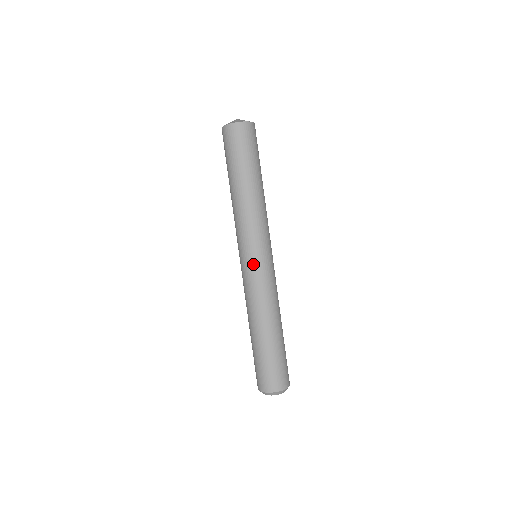
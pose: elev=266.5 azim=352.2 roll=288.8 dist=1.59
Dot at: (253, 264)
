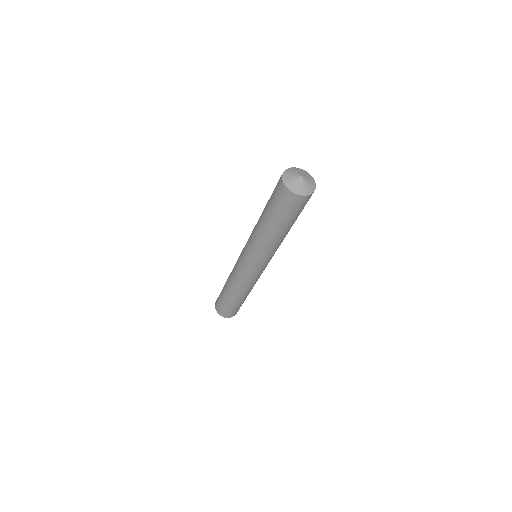
Dot at: (243, 264)
